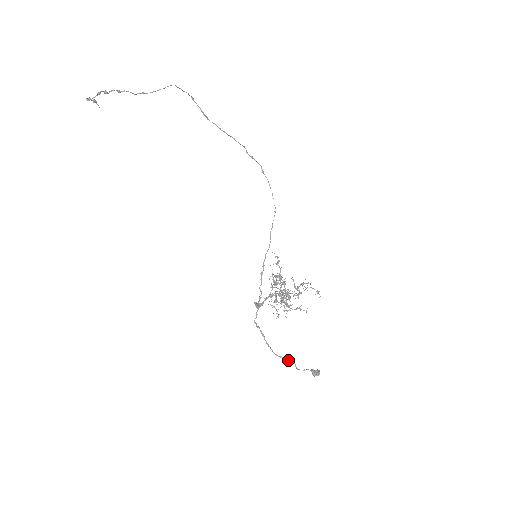
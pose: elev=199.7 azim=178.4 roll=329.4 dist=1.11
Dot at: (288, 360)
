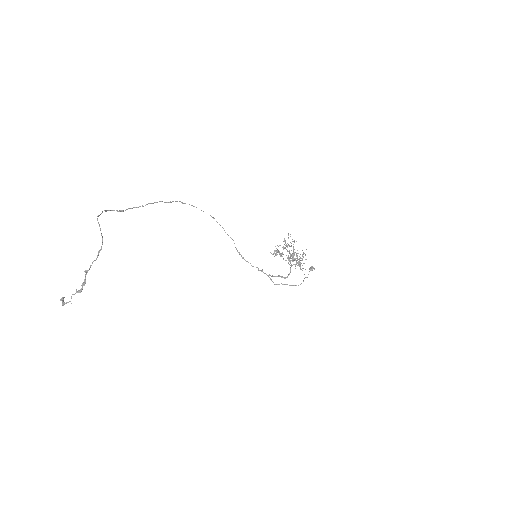
Dot at: occluded
